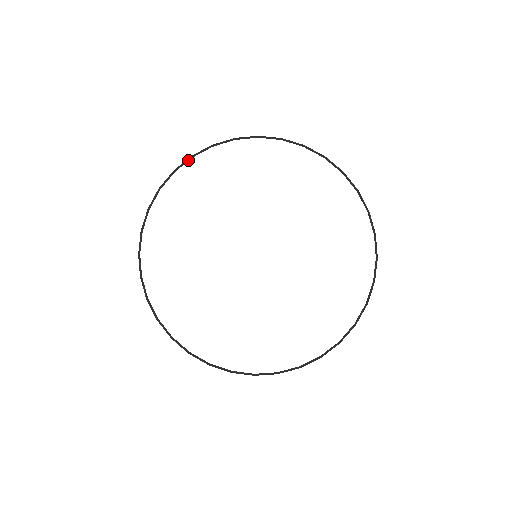
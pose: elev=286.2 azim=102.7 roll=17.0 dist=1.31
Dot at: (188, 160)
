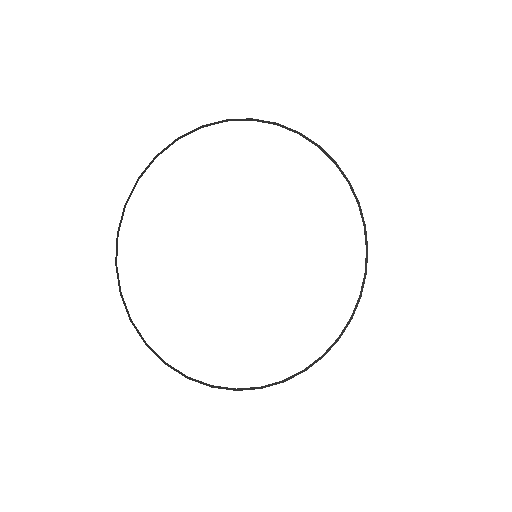
Dot at: (117, 241)
